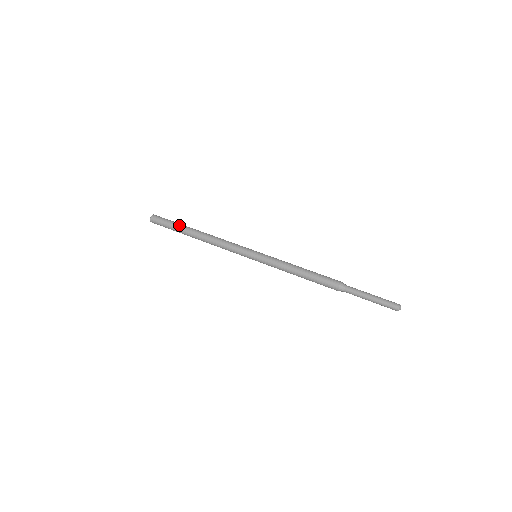
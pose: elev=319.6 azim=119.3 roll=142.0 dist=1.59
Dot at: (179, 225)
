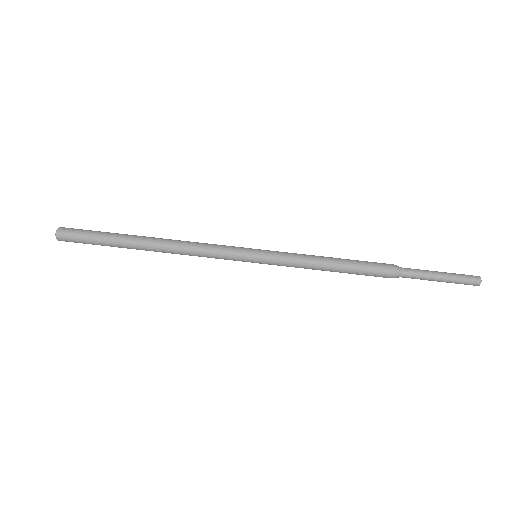
Dot at: (112, 245)
